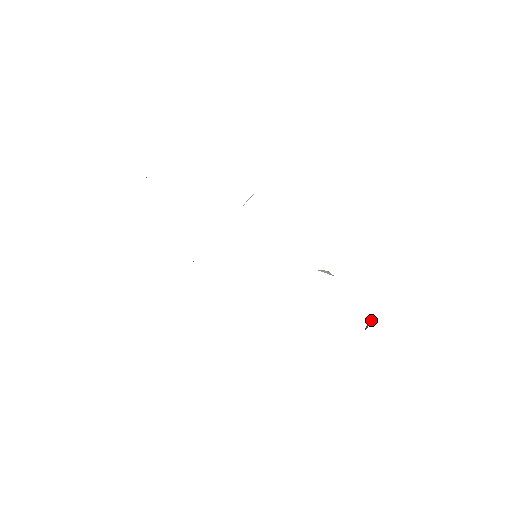
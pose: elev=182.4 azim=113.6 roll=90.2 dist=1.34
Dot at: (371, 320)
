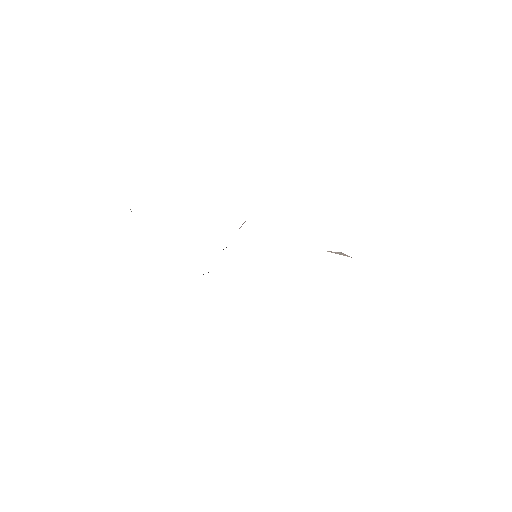
Dot at: occluded
